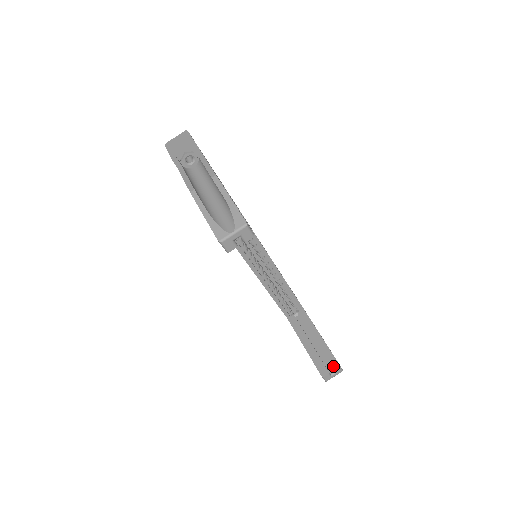
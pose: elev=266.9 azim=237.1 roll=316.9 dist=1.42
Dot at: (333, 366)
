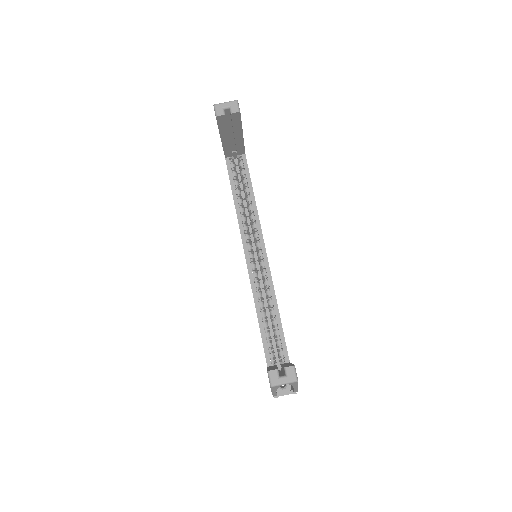
Dot at: (287, 366)
